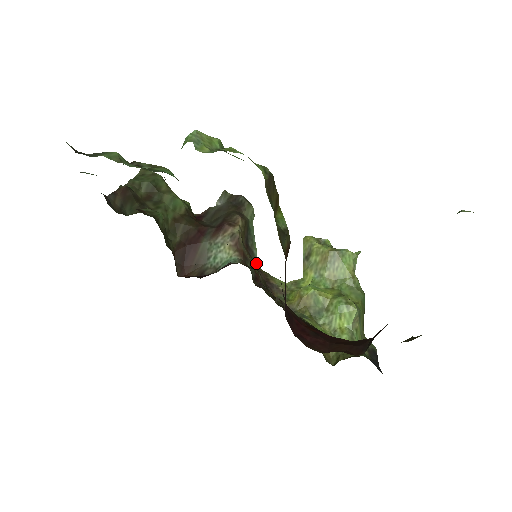
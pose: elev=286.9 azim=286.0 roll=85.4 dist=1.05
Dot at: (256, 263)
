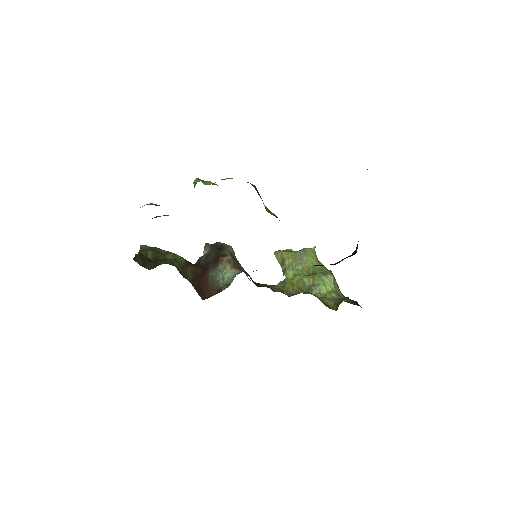
Dot at: (250, 280)
